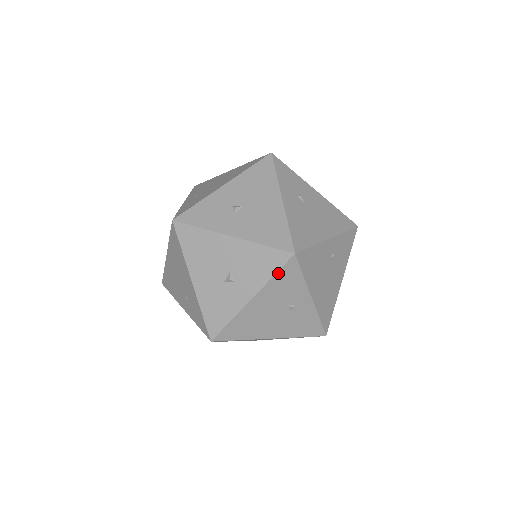
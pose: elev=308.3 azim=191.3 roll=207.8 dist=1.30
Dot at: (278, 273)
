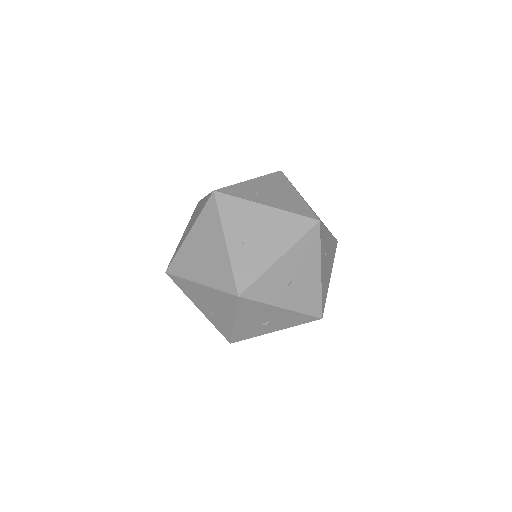
Dot at: (303, 323)
